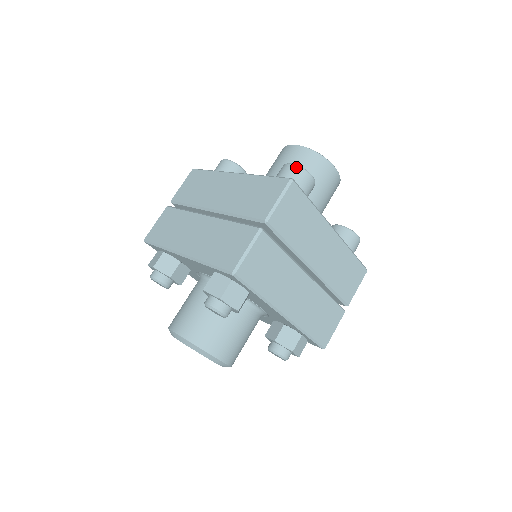
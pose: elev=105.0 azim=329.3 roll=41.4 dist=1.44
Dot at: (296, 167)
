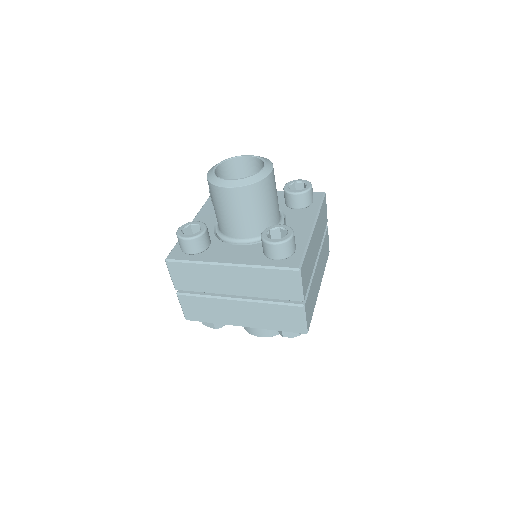
Dot at: (282, 245)
